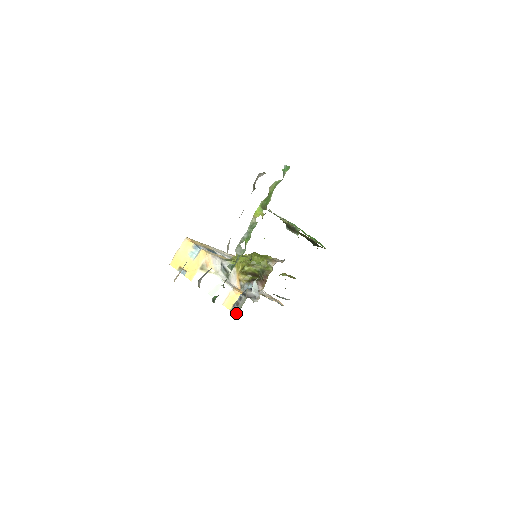
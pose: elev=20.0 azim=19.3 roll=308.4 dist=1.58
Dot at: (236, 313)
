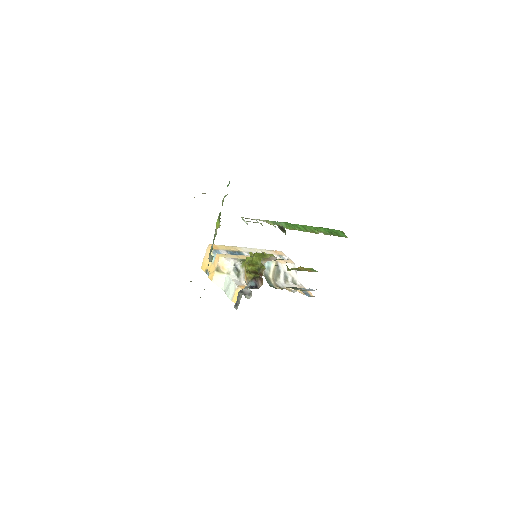
Dot at: (237, 308)
